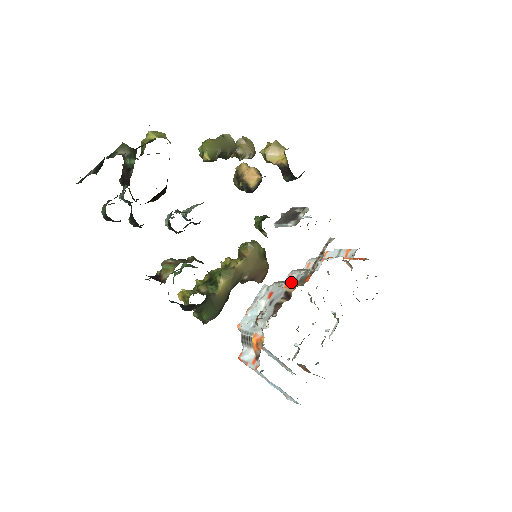
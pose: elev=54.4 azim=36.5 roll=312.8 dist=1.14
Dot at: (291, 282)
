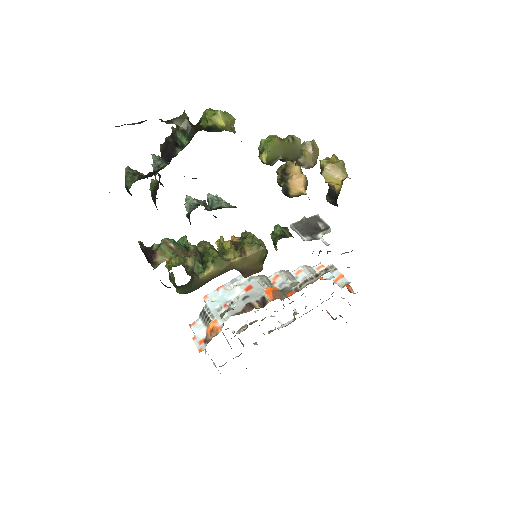
Dot at: (274, 289)
